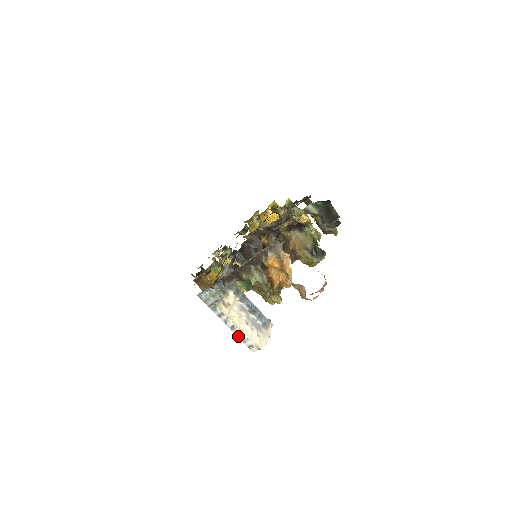
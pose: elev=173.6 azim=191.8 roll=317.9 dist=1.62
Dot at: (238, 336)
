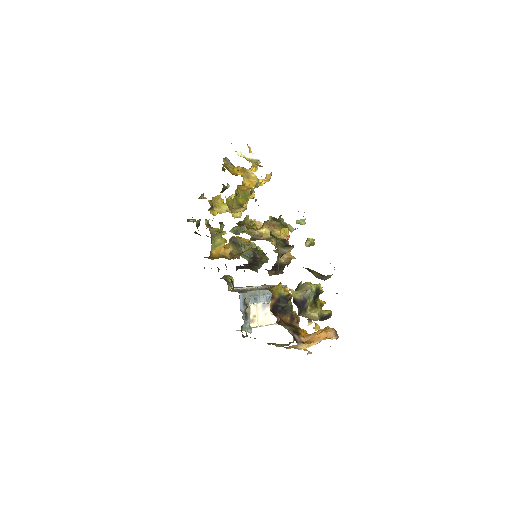
Dot at: (270, 324)
